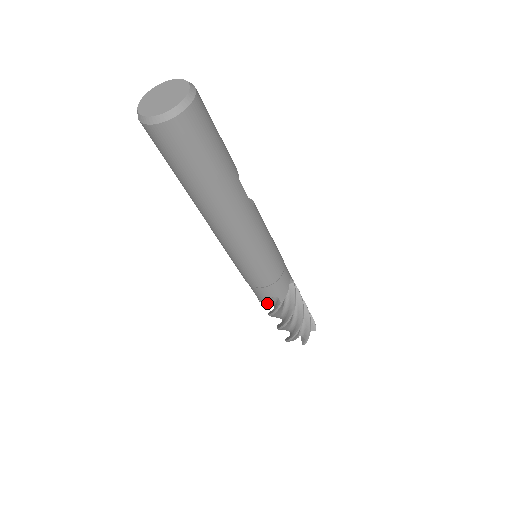
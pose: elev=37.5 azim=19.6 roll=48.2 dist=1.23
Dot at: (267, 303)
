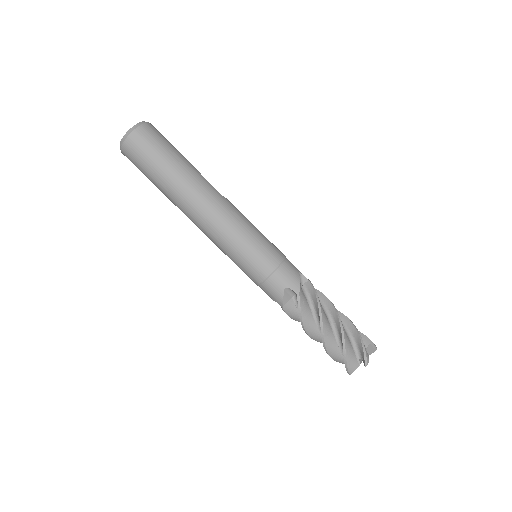
Dot at: (297, 316)
